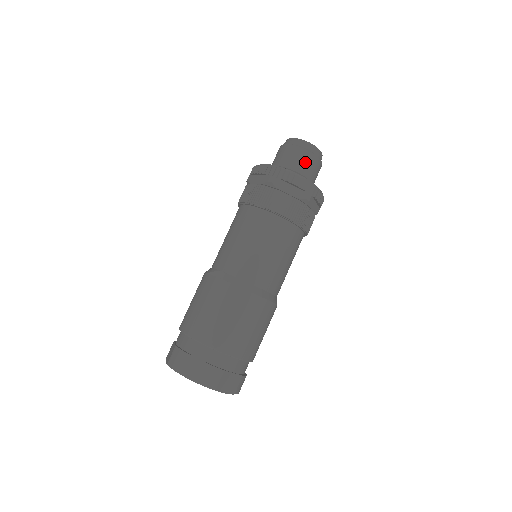
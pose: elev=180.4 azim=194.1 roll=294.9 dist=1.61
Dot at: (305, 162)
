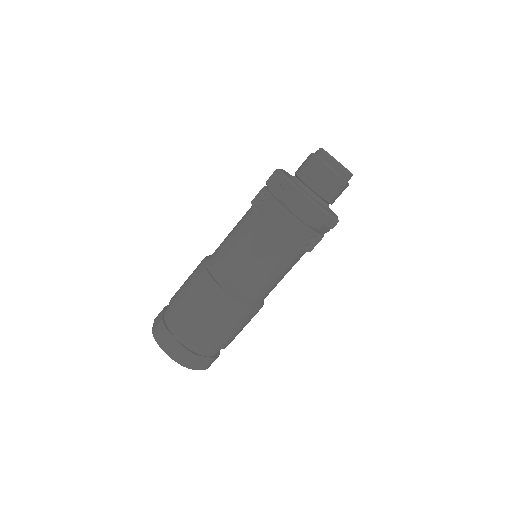
Dot at: (329, 185)
